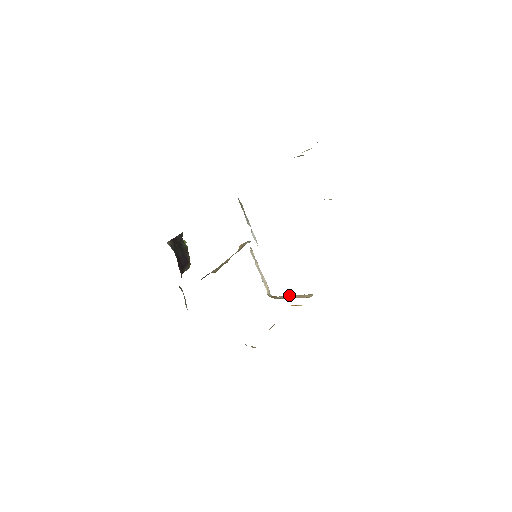
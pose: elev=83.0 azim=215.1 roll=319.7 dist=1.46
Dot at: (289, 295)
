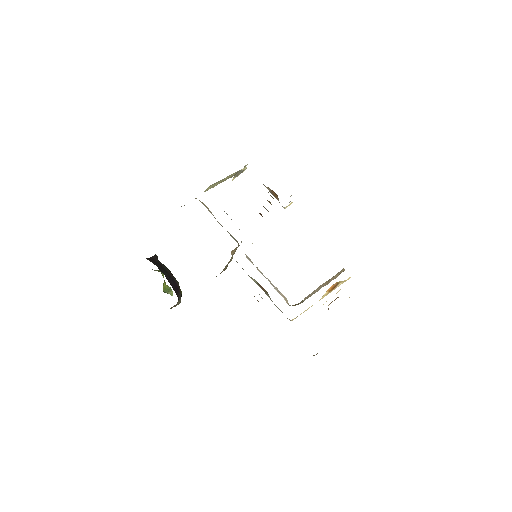
Dot at: (314, 290)
